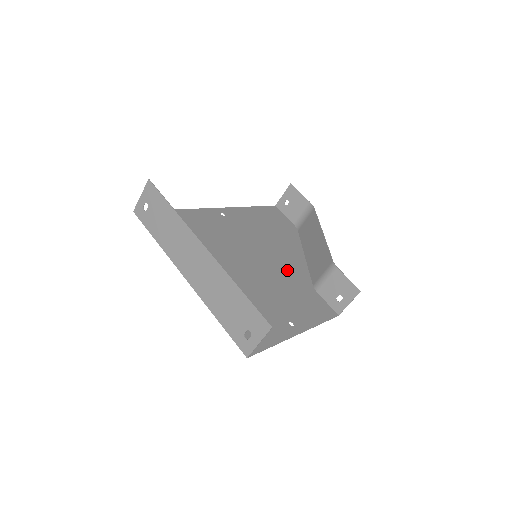
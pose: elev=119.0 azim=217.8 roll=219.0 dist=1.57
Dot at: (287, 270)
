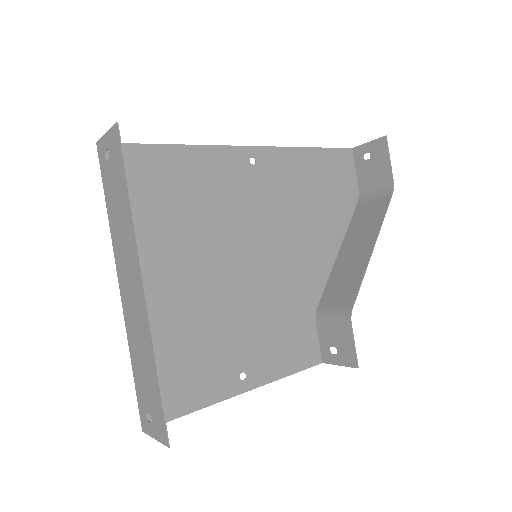
Dot at: (294, 279)
